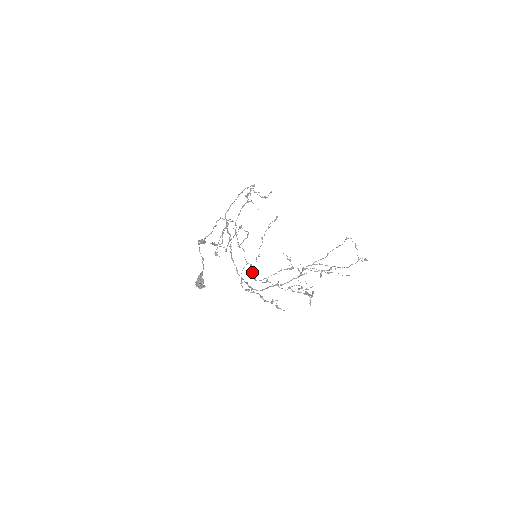
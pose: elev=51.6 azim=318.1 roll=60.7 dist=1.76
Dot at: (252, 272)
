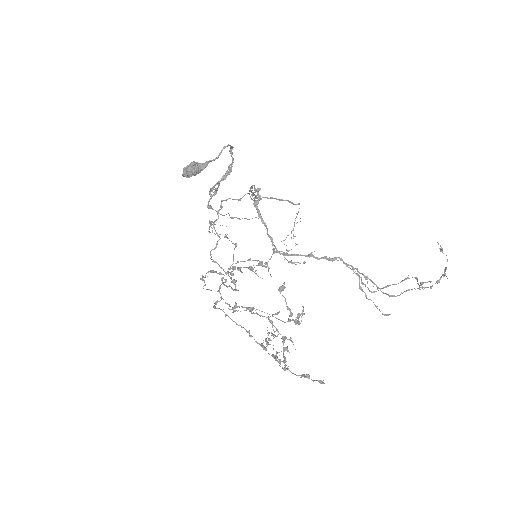
Dot at: (217, 300)
